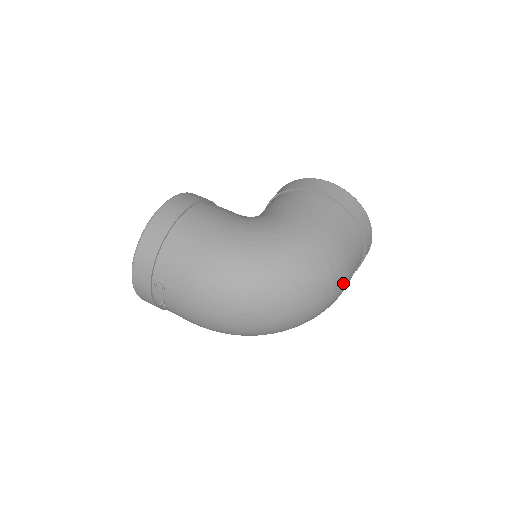
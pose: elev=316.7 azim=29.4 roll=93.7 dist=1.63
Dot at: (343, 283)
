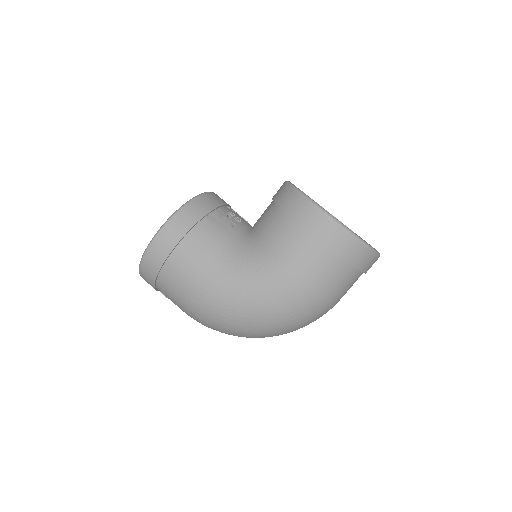
Dot at: occluded
